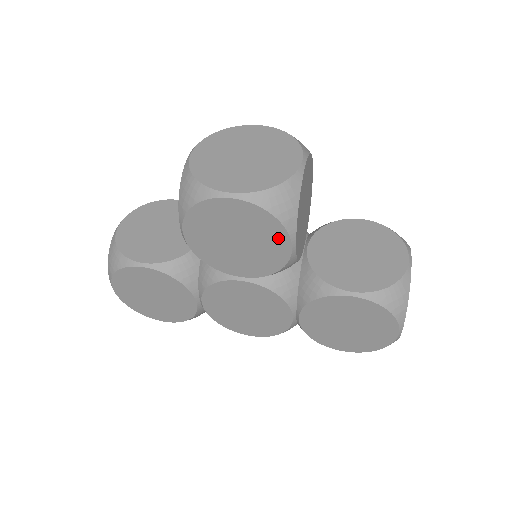
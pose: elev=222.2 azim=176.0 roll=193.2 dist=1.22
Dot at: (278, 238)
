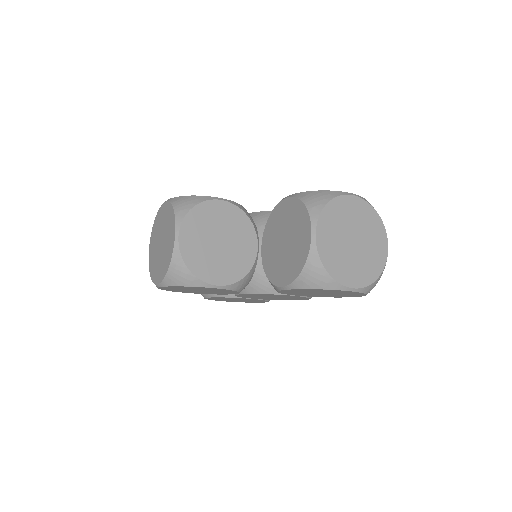
Dot at: (204, 288)
